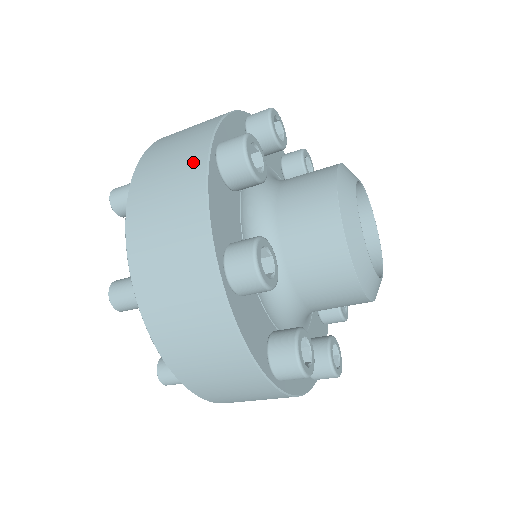
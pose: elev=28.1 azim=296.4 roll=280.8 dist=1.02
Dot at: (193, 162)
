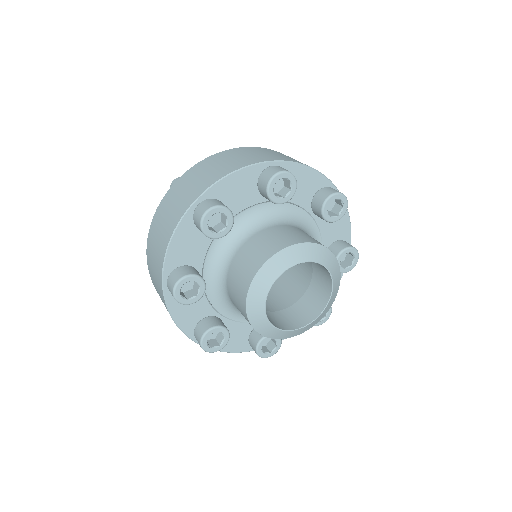
Dot at: (160, 288)
